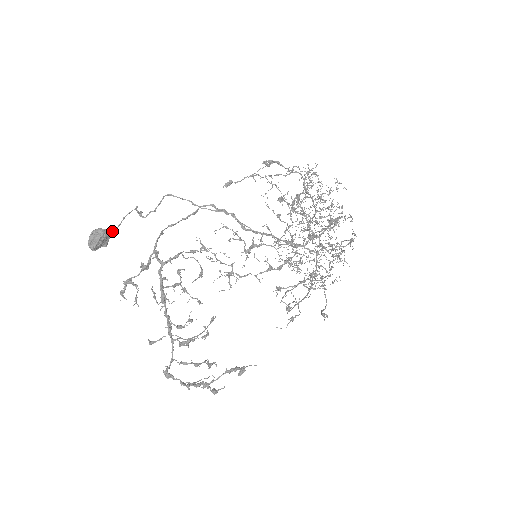
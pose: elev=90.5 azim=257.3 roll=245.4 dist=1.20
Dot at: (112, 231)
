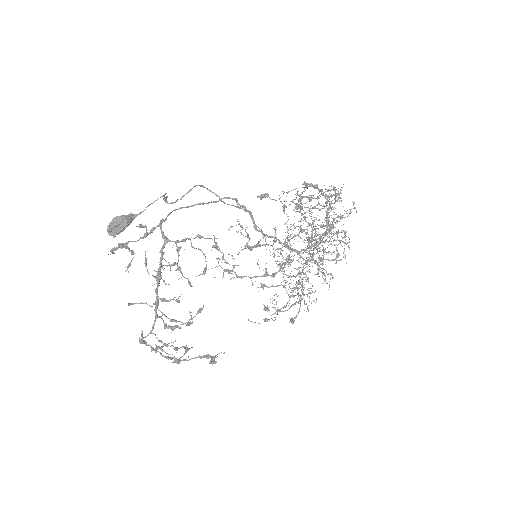
Dot at: (133, 215)
